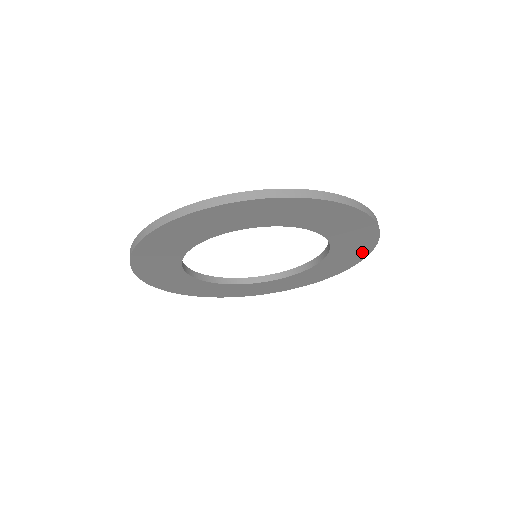
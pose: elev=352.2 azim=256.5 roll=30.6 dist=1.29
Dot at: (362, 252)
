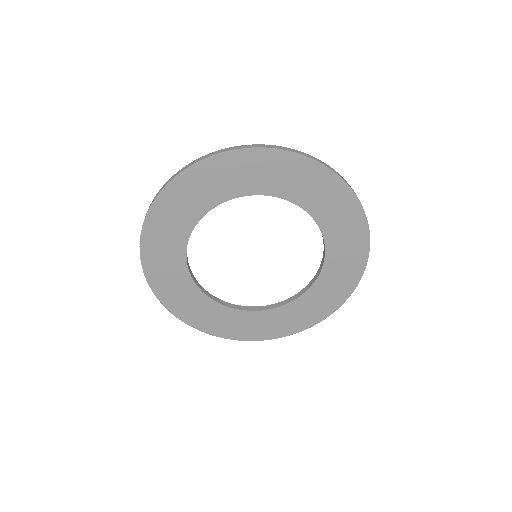
Dot at: (360, 250)
